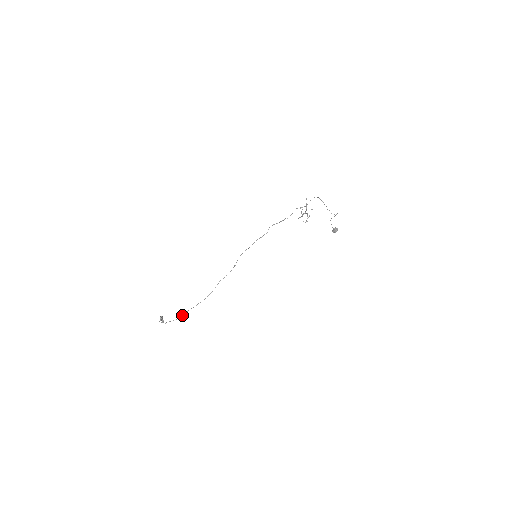
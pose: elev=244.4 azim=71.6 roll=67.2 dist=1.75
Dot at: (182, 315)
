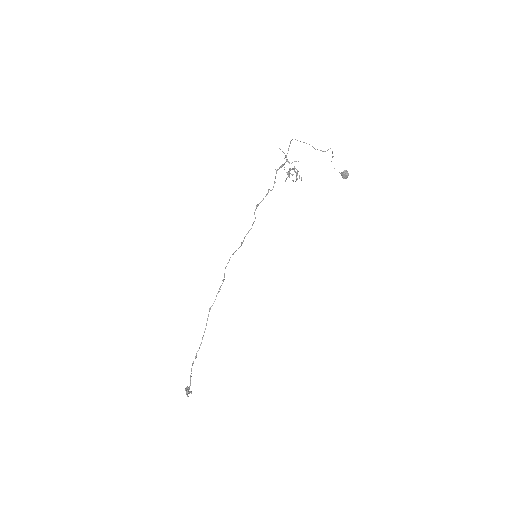
Dot at: (190, 378)
